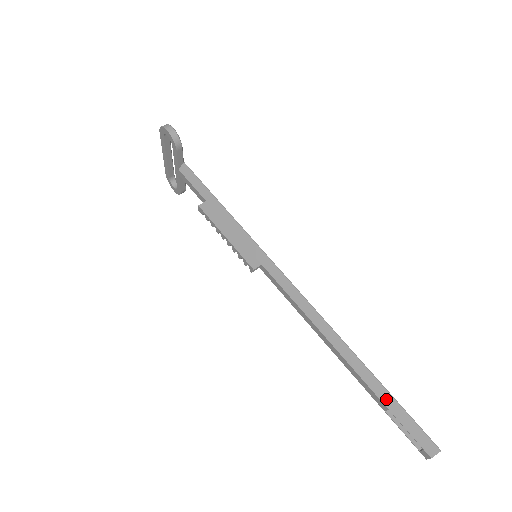
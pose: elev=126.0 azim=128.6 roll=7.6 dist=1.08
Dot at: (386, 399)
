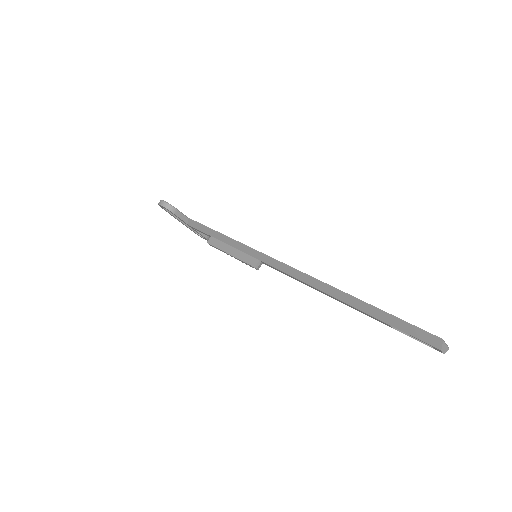
Dot at: (383, 317)
